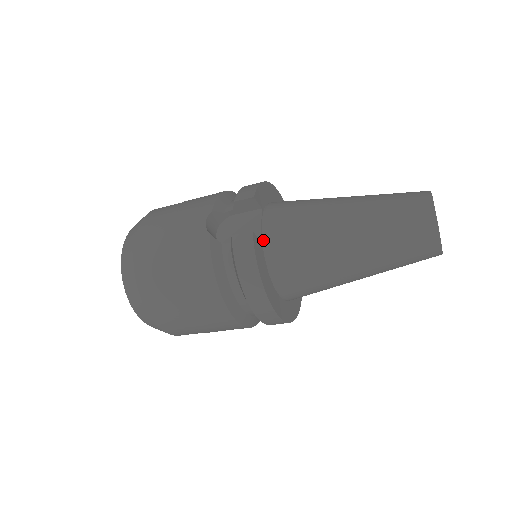
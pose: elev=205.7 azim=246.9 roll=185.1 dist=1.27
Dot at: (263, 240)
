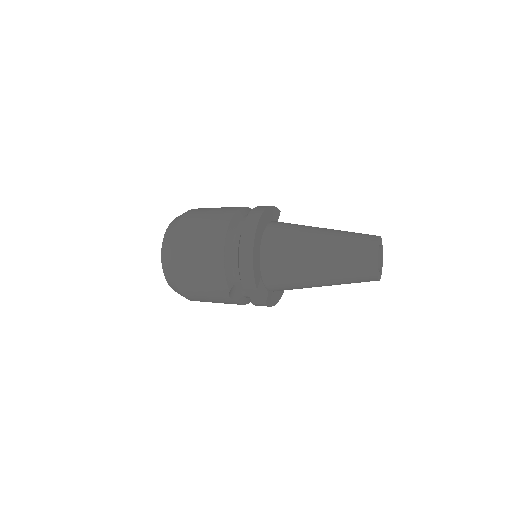
Dot at: (269, 290)
